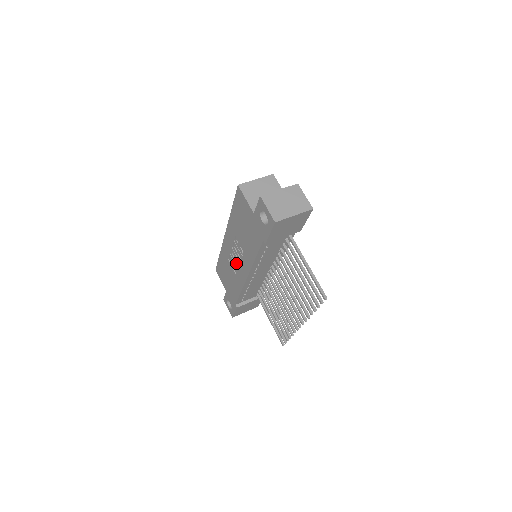
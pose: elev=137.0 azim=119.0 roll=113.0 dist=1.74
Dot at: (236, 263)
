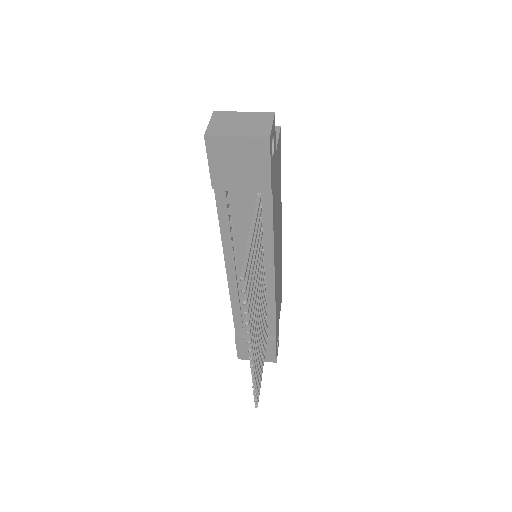
Dot at: occluded
